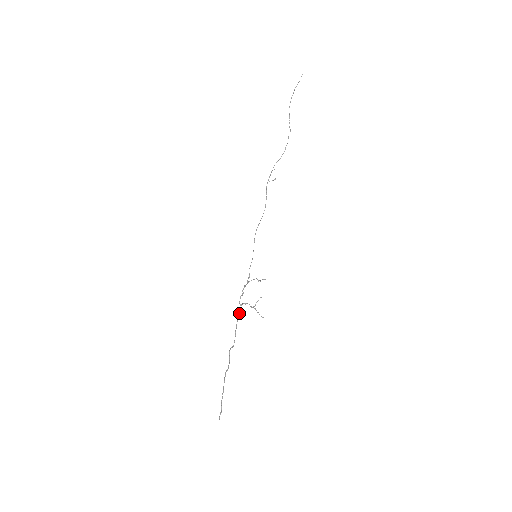
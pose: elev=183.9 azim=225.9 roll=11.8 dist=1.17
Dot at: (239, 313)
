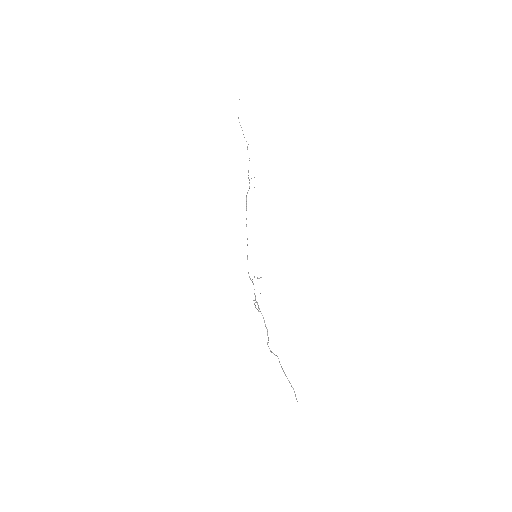
Dot at: (259, 309)
